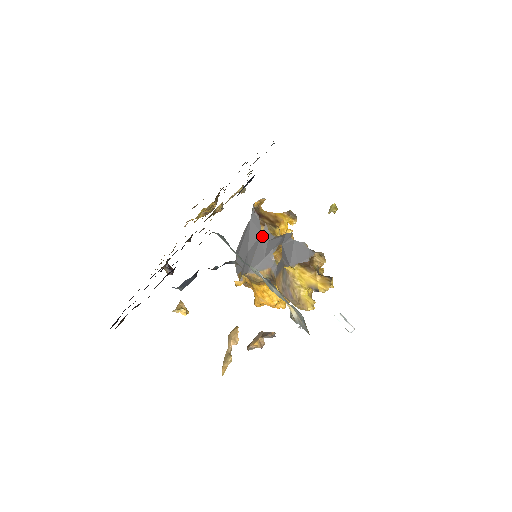
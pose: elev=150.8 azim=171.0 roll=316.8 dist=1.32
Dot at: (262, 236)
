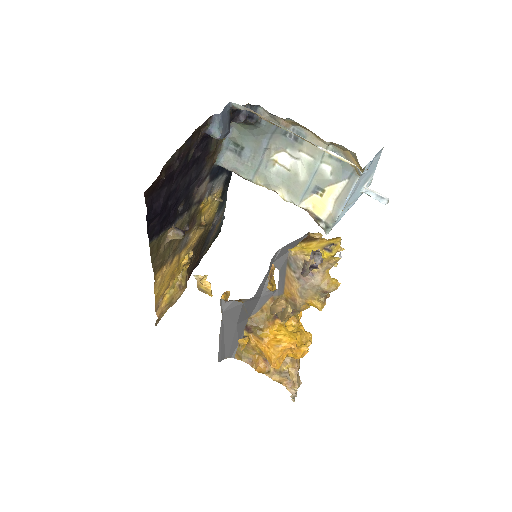
Dot at: (245, 302)
